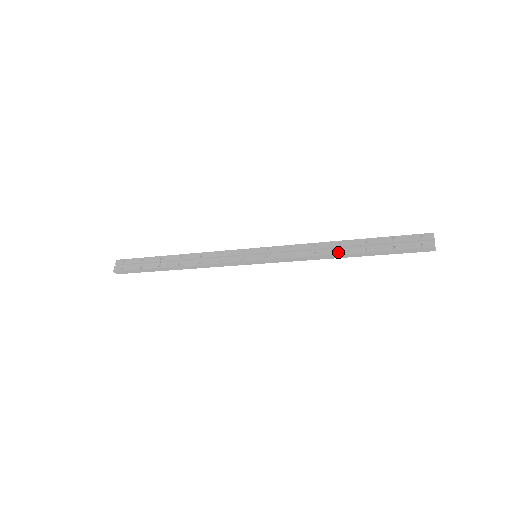
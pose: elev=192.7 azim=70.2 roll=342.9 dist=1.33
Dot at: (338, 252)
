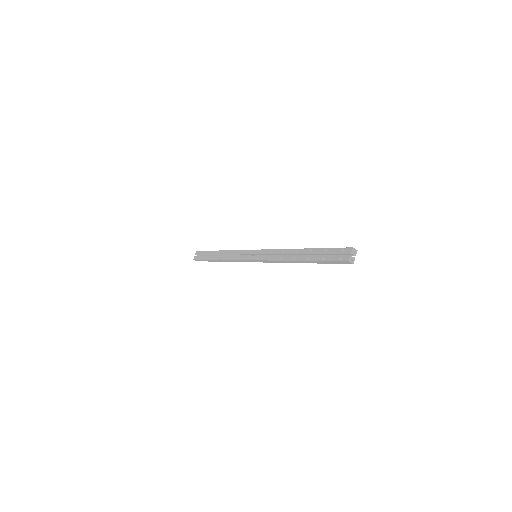
Dot at: (296, 258)
